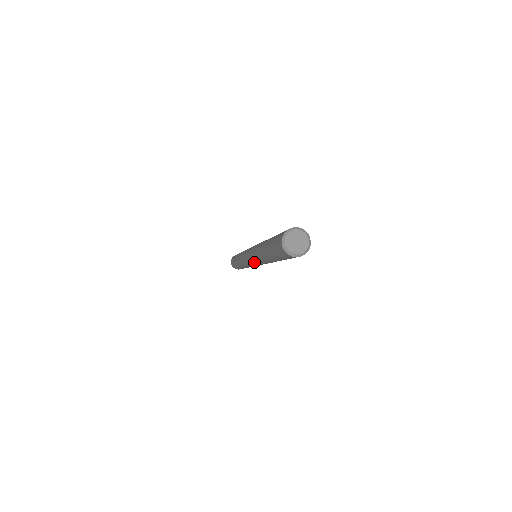
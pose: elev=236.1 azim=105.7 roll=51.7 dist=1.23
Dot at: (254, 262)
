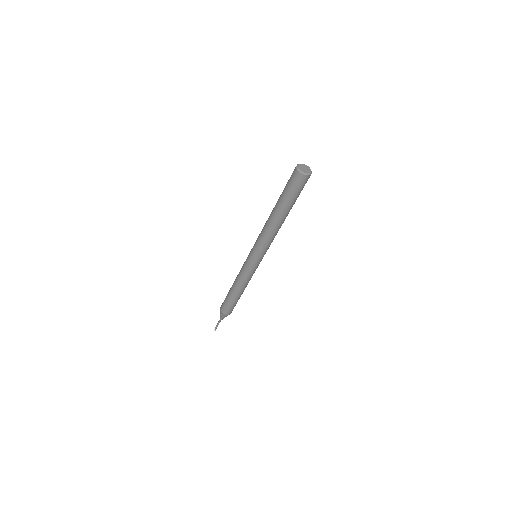
Dot at: (258, 246)
